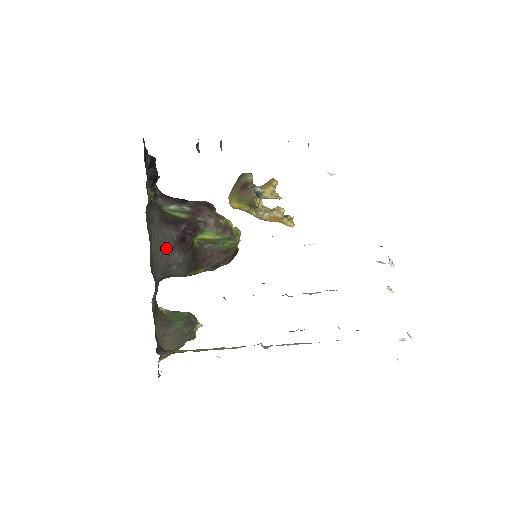
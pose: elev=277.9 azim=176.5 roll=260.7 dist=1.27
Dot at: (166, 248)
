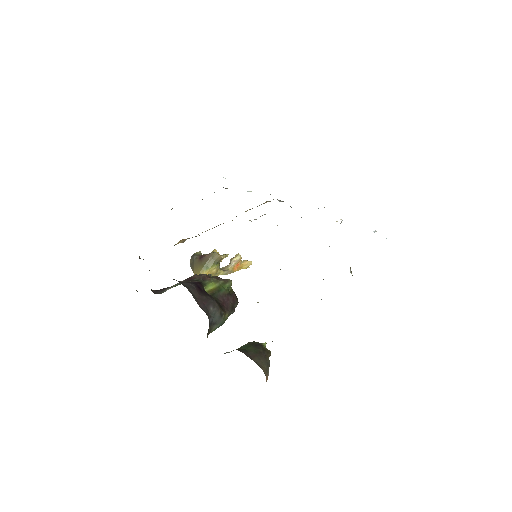
Dot at: (195, 295)
